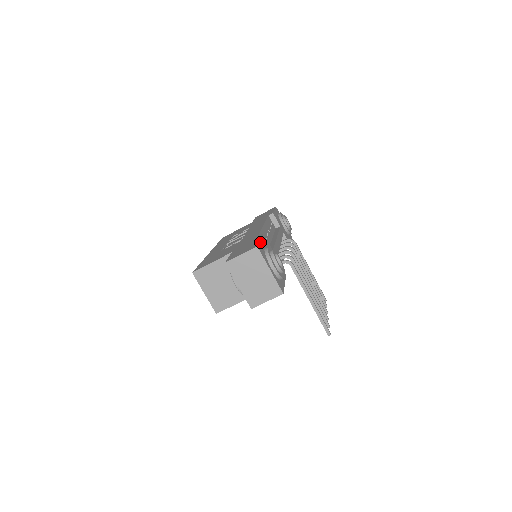
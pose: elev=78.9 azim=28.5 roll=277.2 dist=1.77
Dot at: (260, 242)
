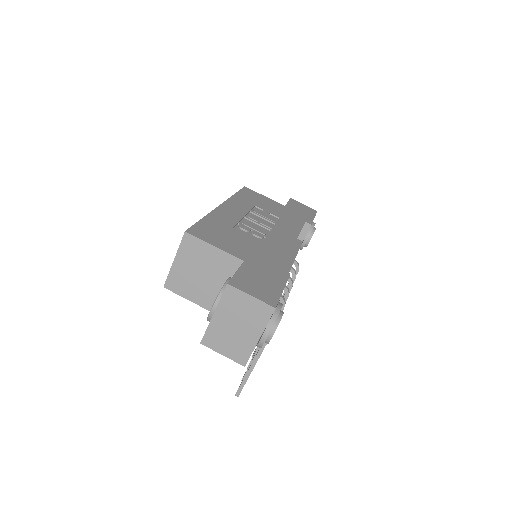
Dot at: occluded
